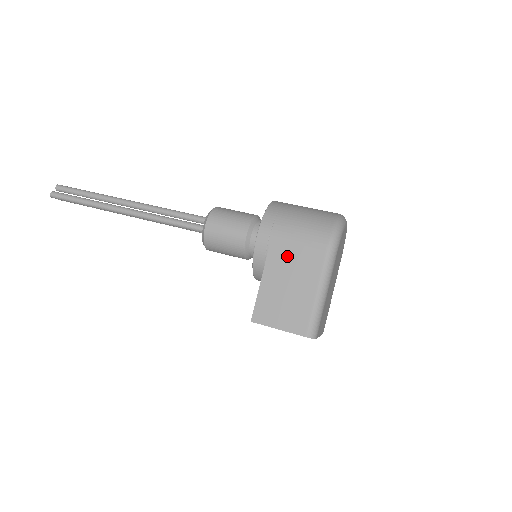
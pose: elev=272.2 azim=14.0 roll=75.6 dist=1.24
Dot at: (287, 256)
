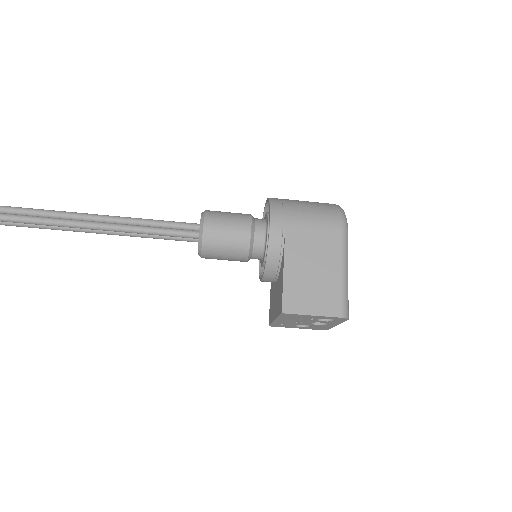
Dot at: (305, 241)
